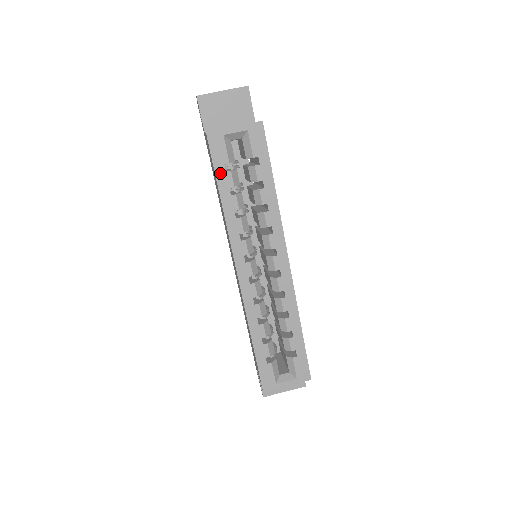
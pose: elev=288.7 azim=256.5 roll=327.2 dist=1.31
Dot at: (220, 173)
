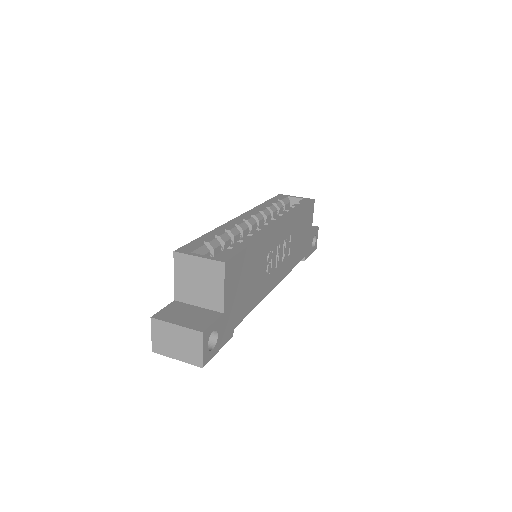
Dot at: (273, 200)
